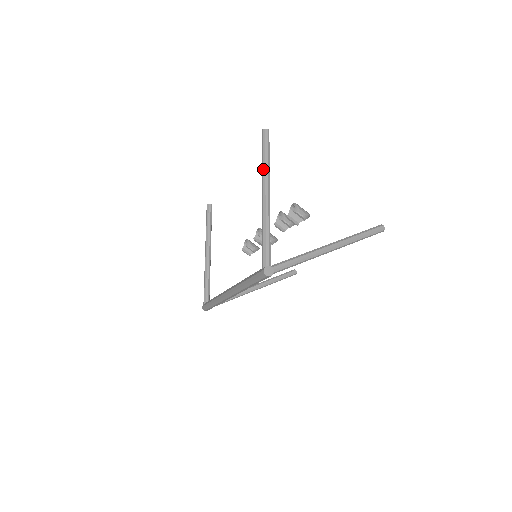
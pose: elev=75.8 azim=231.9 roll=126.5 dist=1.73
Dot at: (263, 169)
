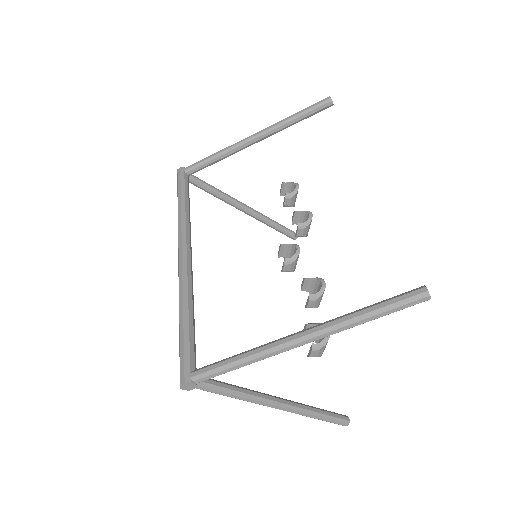
Dot at: (348, 321)
